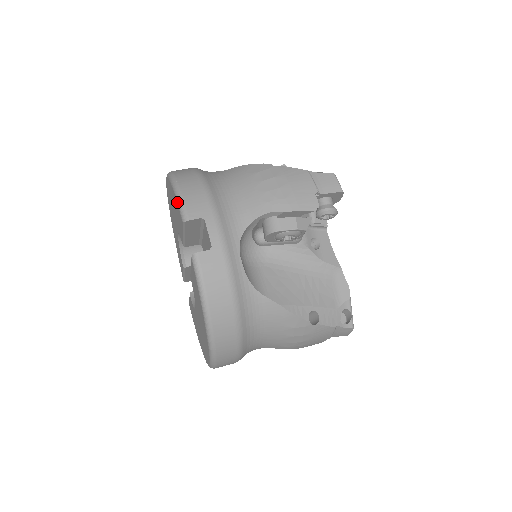
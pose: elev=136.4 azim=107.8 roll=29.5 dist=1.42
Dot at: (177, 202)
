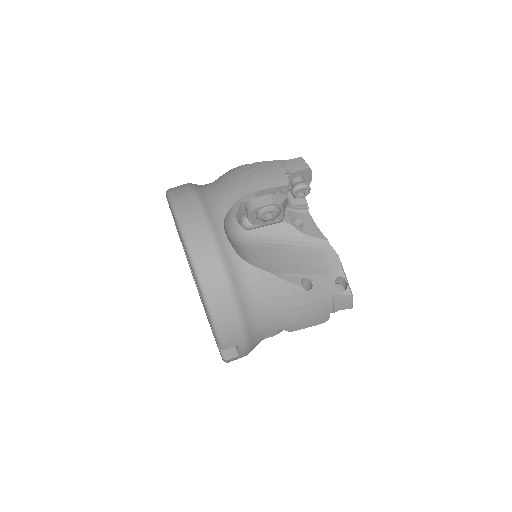
Dot at: (214, 333)
